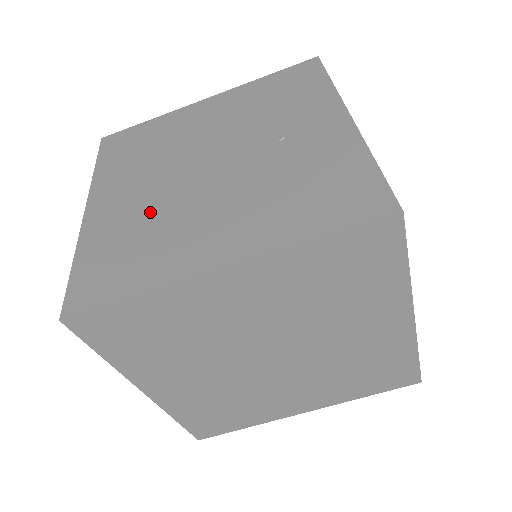
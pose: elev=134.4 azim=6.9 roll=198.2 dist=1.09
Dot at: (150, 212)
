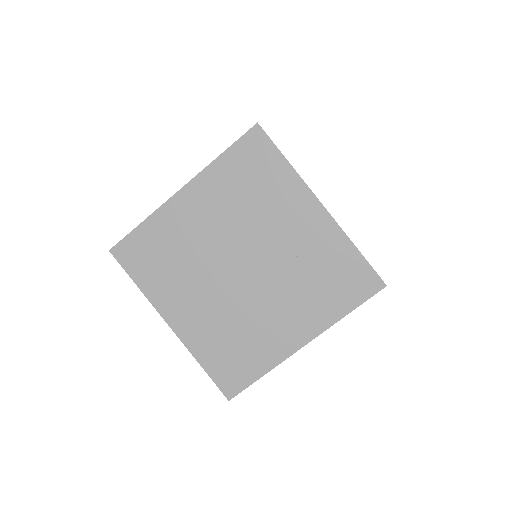
Dot at: occluded
